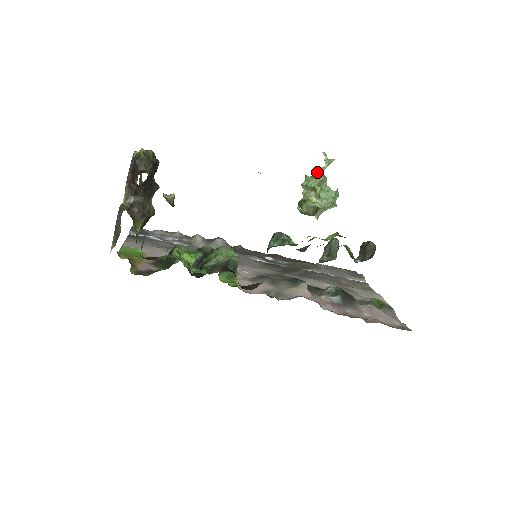
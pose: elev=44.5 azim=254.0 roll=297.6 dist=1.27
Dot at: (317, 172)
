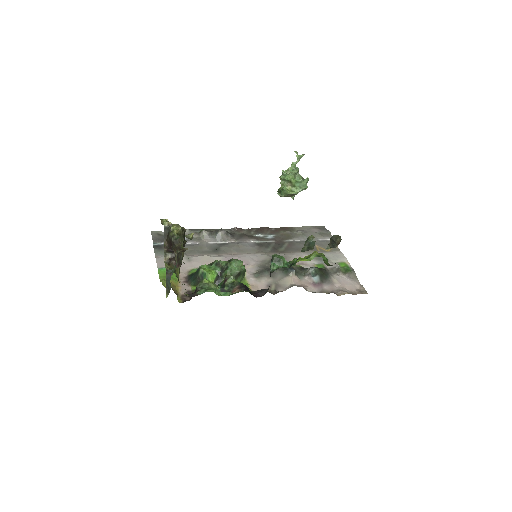
Dot at: (291, 166)
